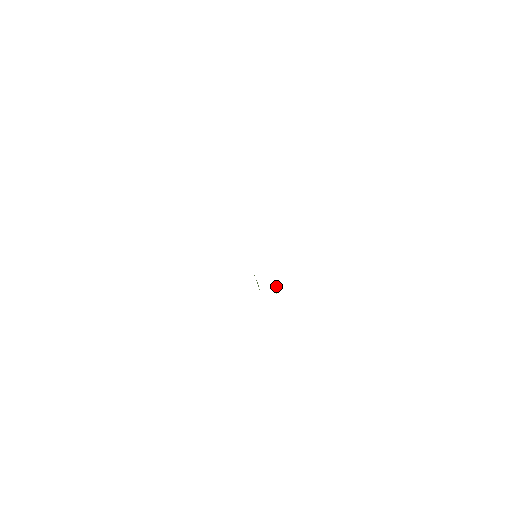
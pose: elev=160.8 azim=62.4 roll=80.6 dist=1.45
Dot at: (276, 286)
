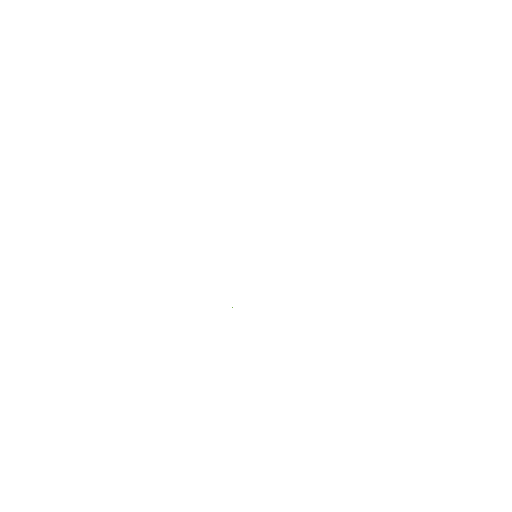
Dot at: occluded
